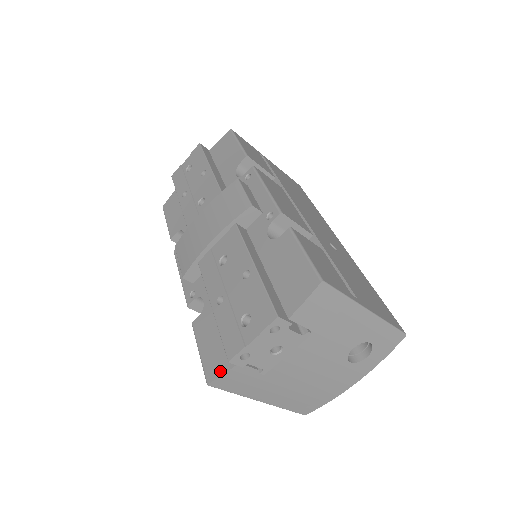
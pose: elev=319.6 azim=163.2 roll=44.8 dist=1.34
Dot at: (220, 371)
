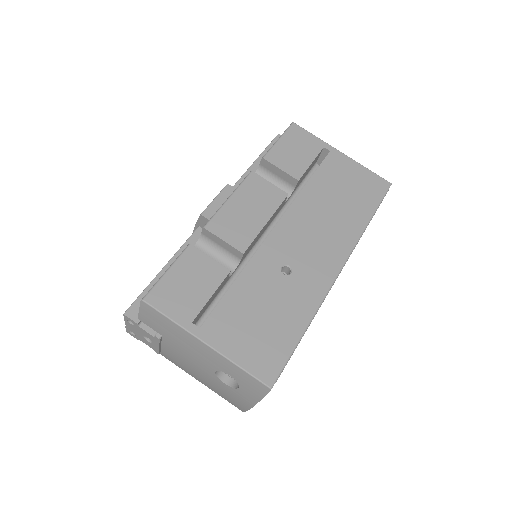
Dot at: occluded
